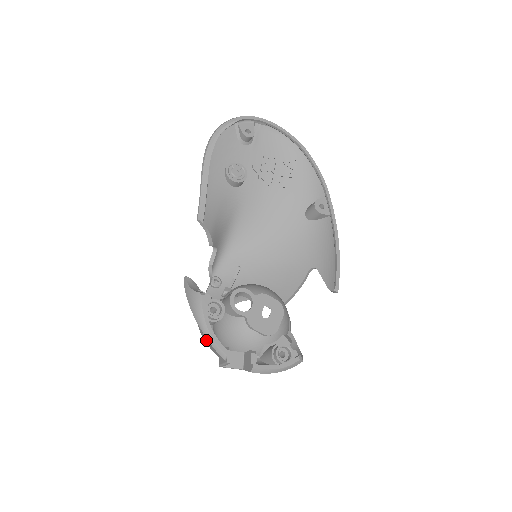
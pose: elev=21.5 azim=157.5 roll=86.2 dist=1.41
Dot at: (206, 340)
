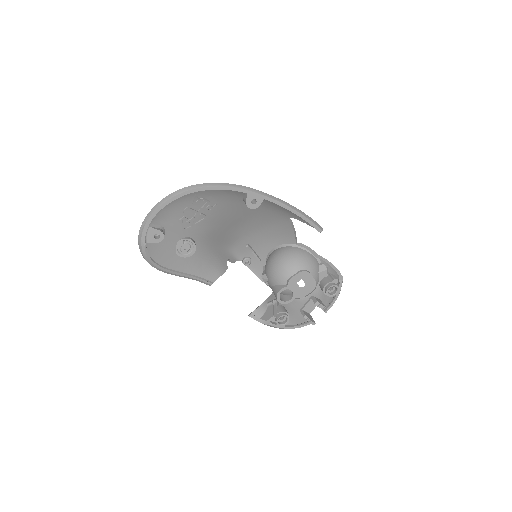
Dot at: occluded
